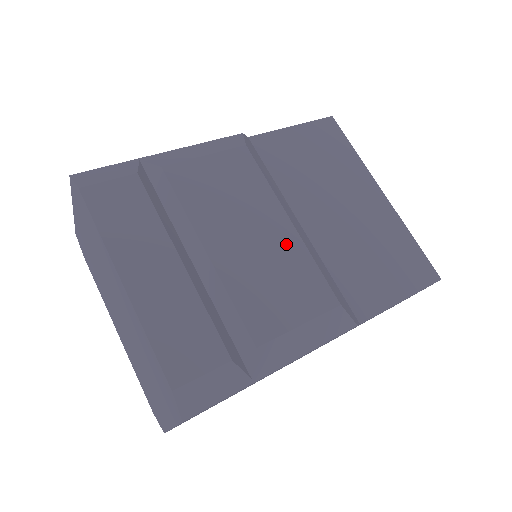
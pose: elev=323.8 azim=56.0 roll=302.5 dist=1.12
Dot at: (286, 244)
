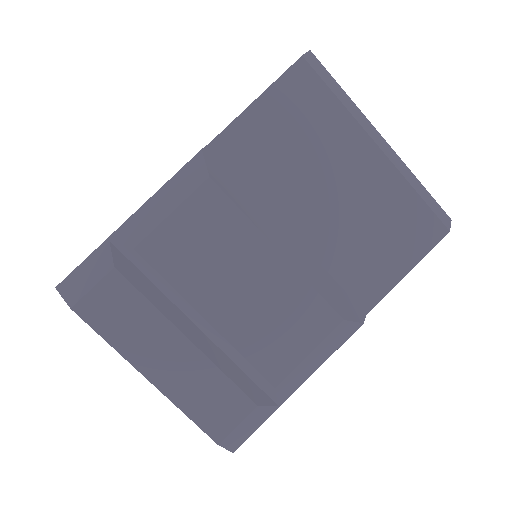
Dot at: (280, 280)
